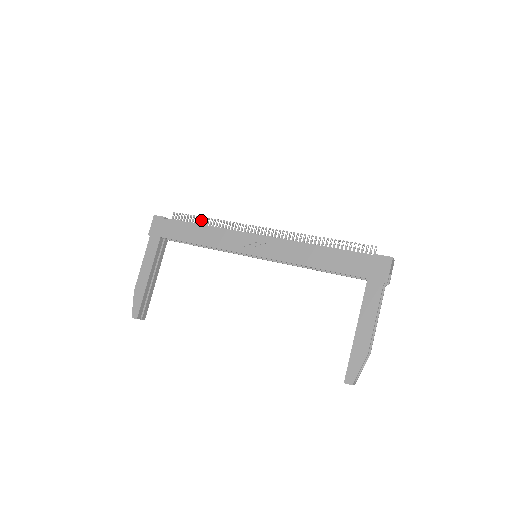
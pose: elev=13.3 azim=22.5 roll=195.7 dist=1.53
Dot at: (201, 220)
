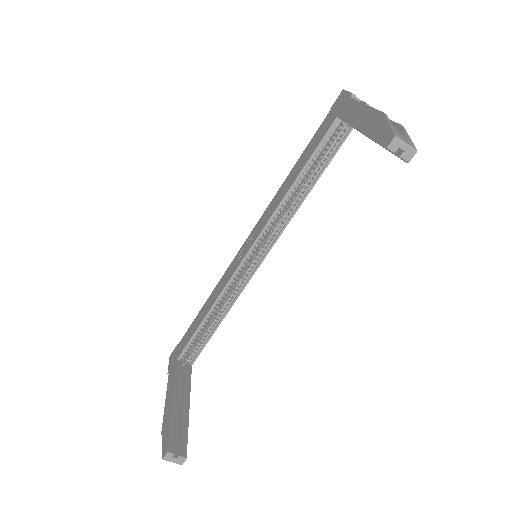
Dot at: occluded
